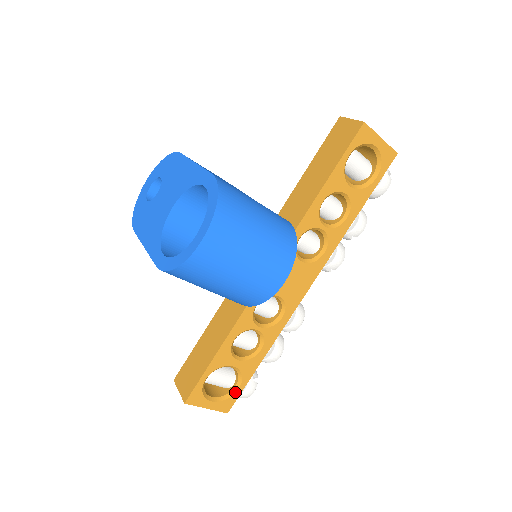
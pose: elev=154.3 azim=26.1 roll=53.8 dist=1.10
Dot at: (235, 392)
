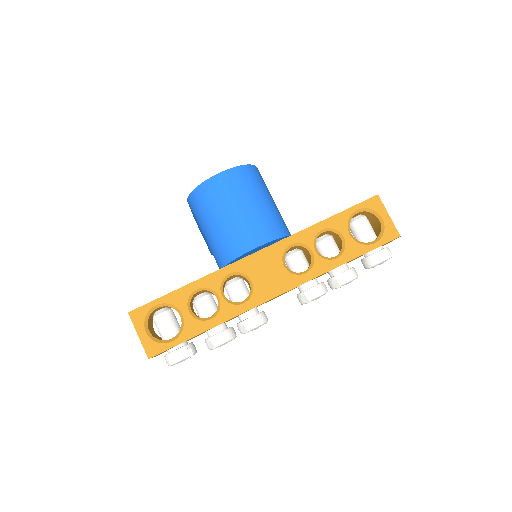
Dot at: (168, 342)
